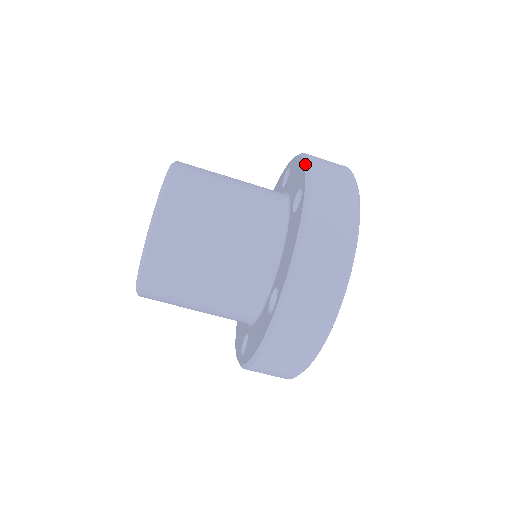
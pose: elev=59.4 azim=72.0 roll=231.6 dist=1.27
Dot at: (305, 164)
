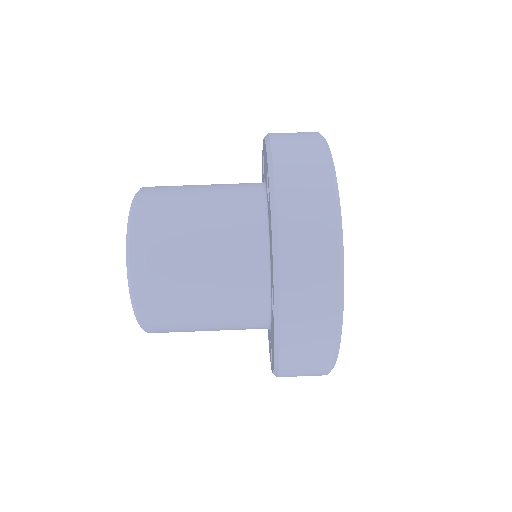
Dot at: (266, 146)
